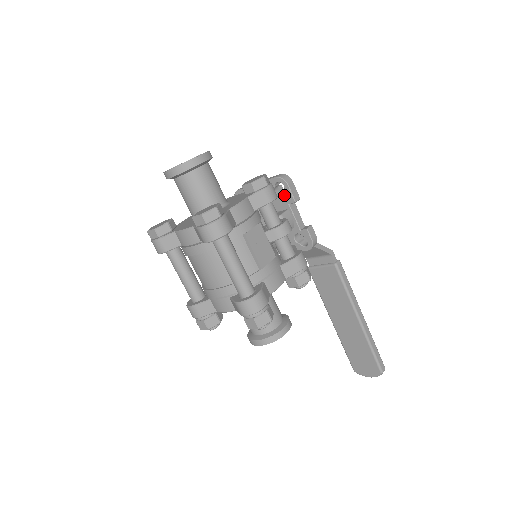
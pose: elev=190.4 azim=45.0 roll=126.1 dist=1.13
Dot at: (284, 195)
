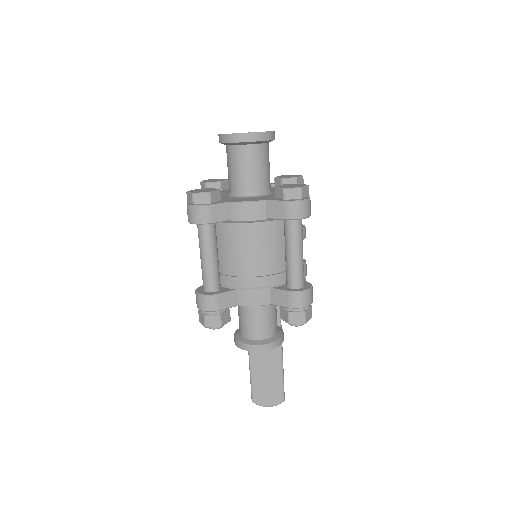
Dot at: occluded
